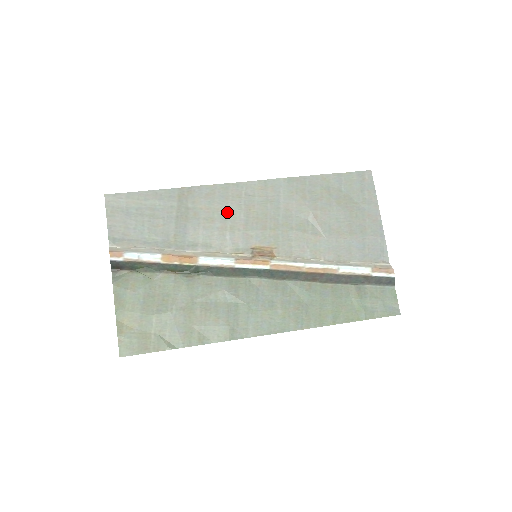
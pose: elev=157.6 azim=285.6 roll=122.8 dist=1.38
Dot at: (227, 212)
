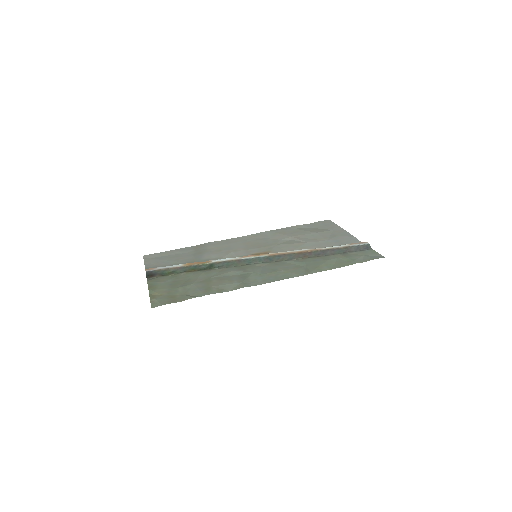
Dot at: (230, 247)
